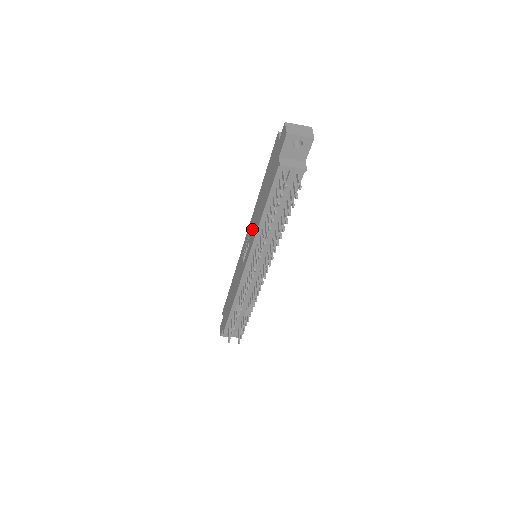
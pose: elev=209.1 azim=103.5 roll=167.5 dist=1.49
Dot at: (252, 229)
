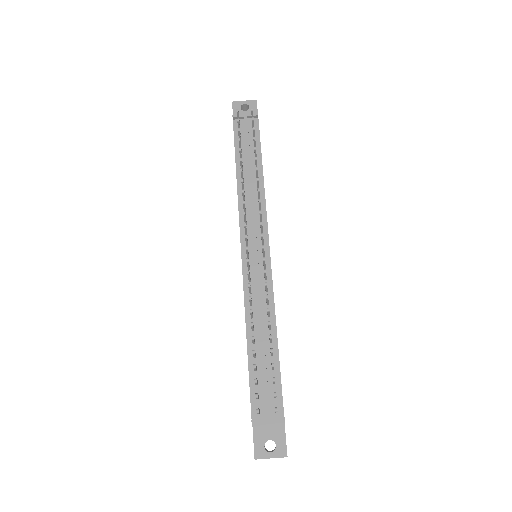
Dot at: occluded
